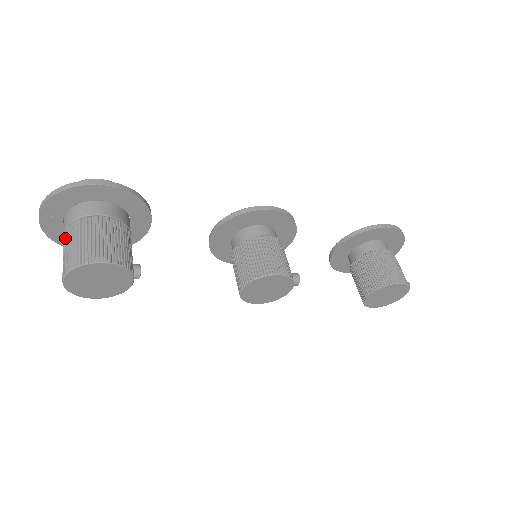
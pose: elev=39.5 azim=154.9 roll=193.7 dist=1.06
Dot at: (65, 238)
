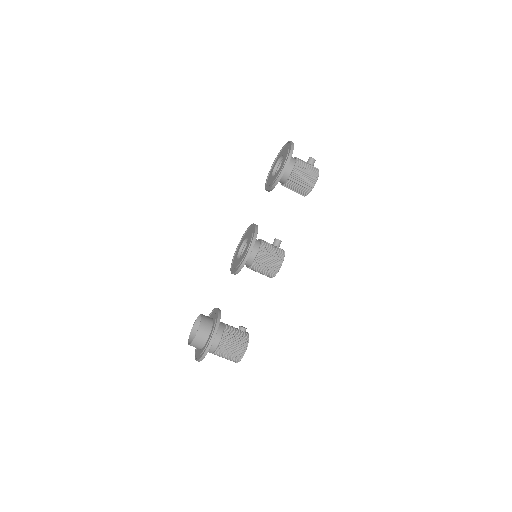
Dot at: occluded
